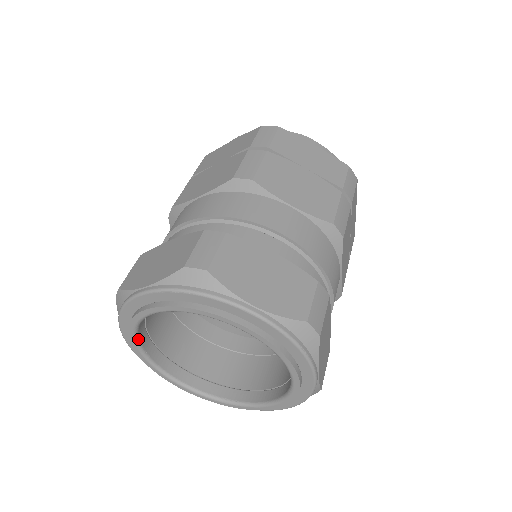
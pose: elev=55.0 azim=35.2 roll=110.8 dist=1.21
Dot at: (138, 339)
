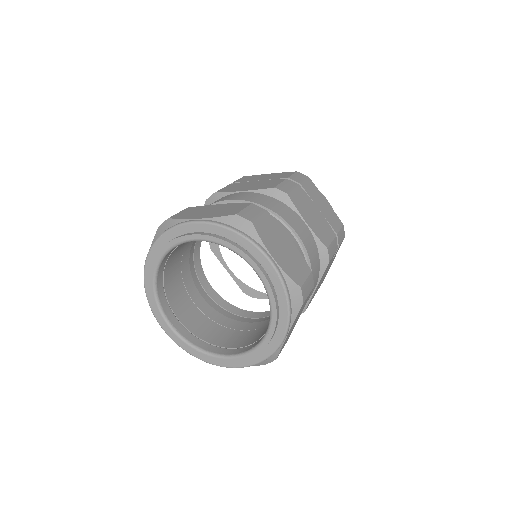
Dot at: (166, 317)
